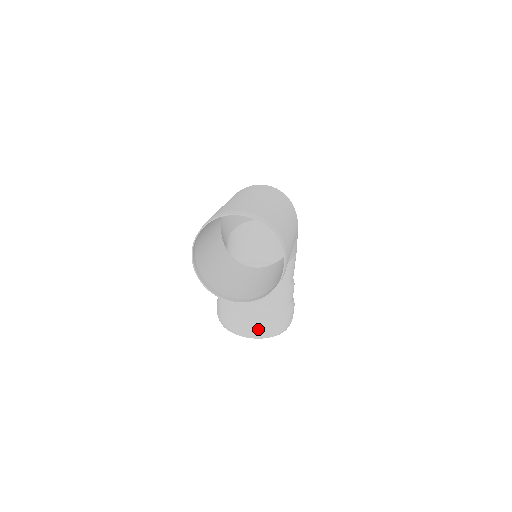
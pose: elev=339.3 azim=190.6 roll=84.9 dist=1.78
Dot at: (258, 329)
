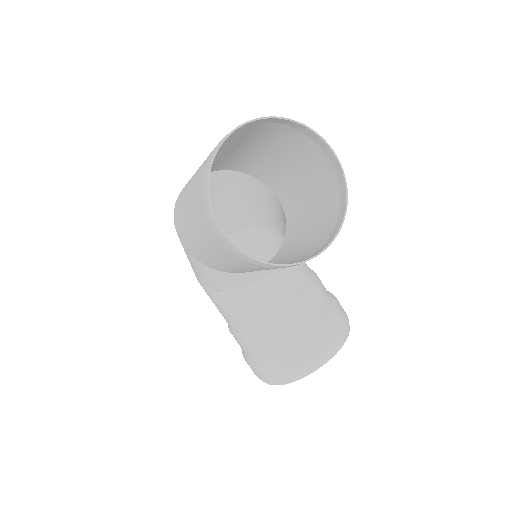
Dot at: (332, 335)
